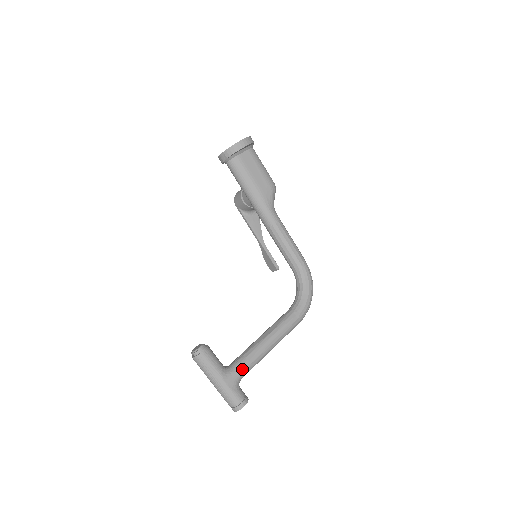
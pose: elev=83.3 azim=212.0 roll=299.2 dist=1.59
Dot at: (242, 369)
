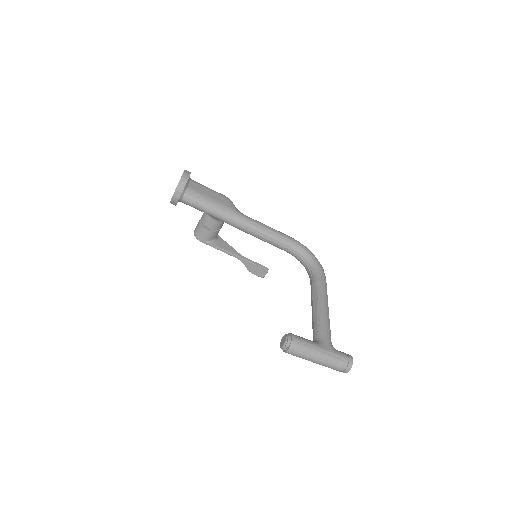
Dot at: (326, 334)
